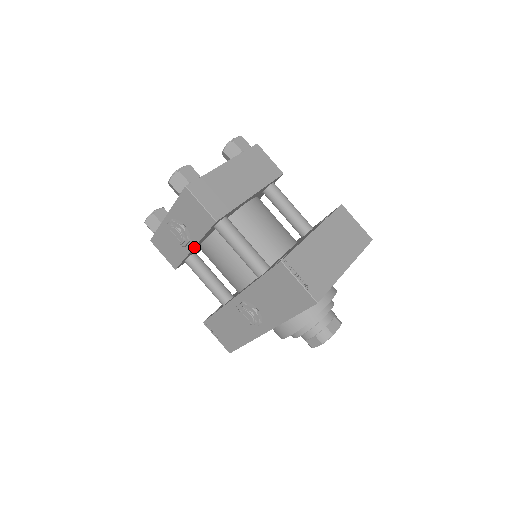
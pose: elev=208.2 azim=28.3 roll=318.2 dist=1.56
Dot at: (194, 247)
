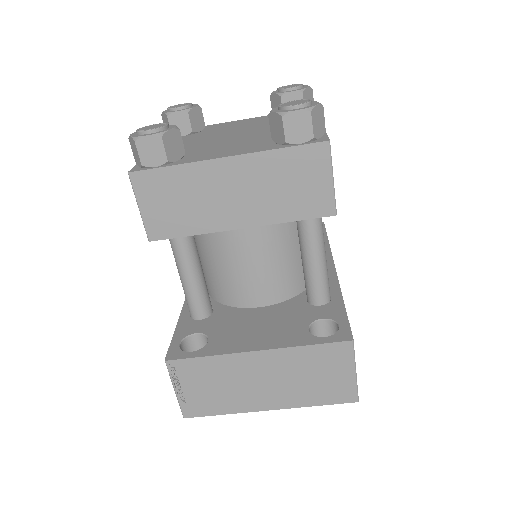
Dot at: occluded
